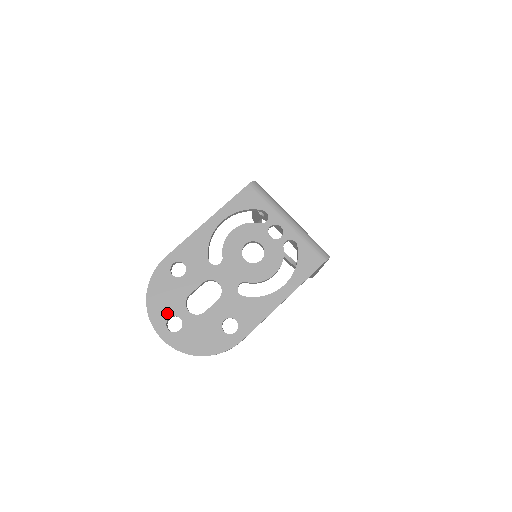
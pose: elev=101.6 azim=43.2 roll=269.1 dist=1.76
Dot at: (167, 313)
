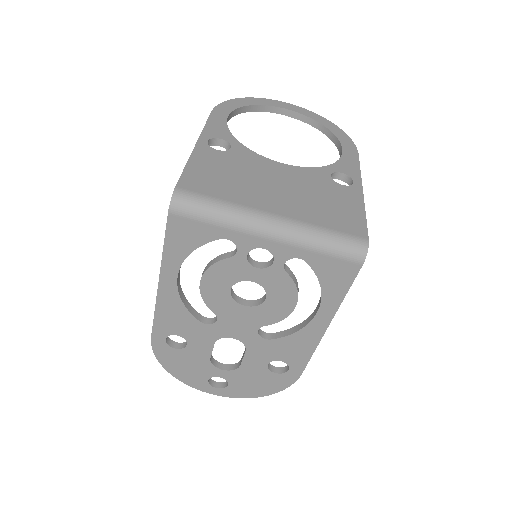
Dot at: (202, 378)
